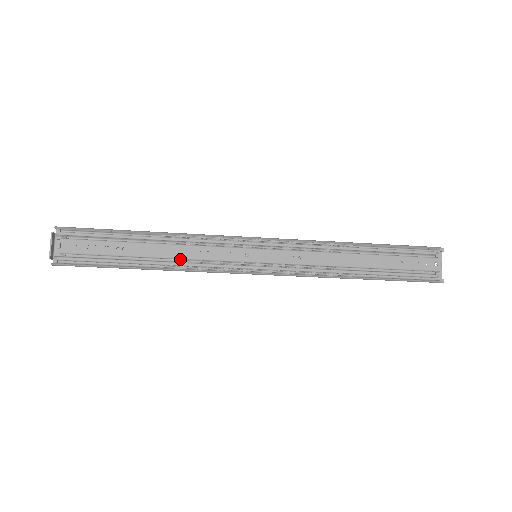
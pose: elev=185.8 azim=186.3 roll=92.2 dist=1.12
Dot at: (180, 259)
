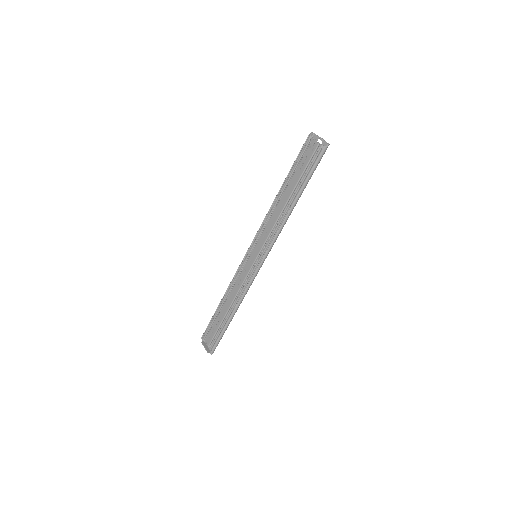
Dot at: (237, 296)
